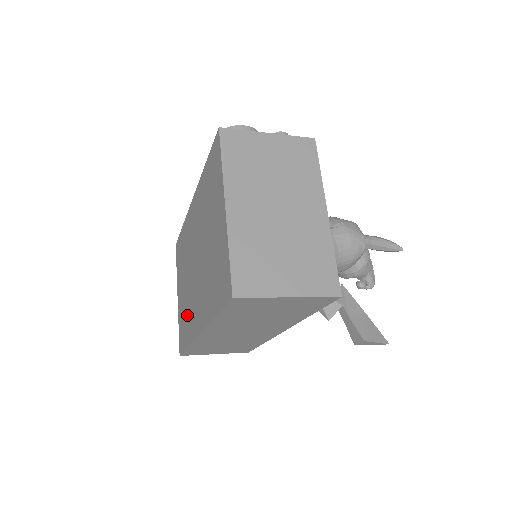
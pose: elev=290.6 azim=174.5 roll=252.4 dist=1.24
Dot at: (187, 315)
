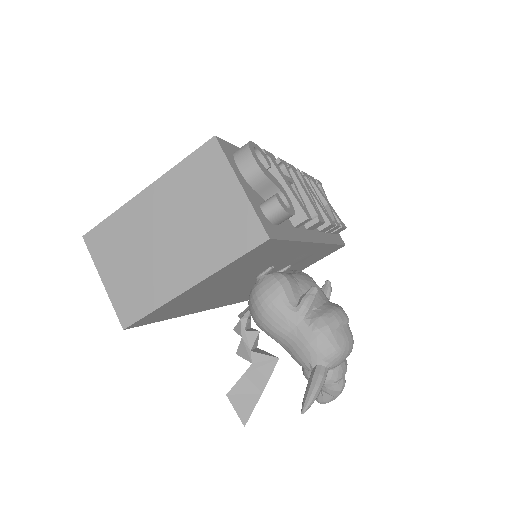
Dot at: occluded
